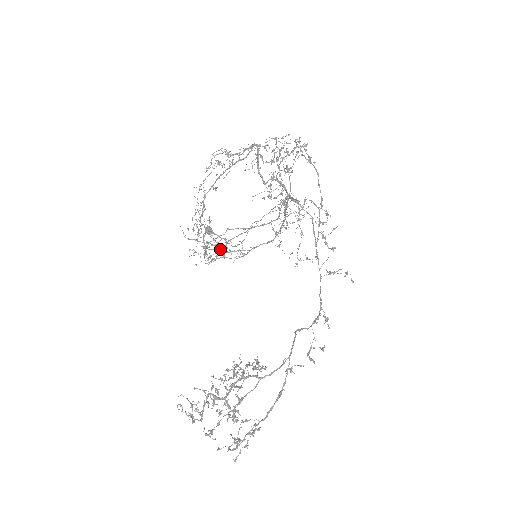
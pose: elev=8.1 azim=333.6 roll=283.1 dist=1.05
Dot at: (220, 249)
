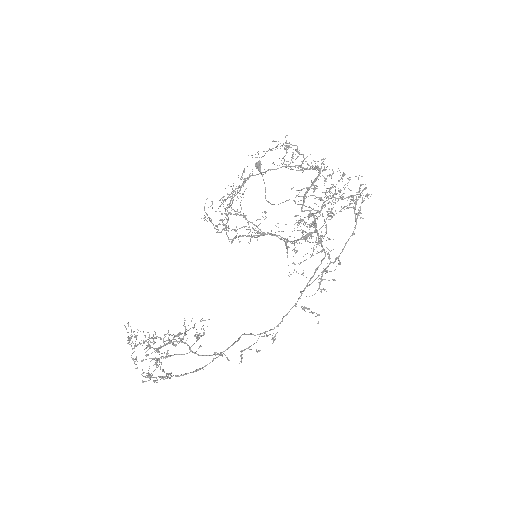
Dot at: occluded
